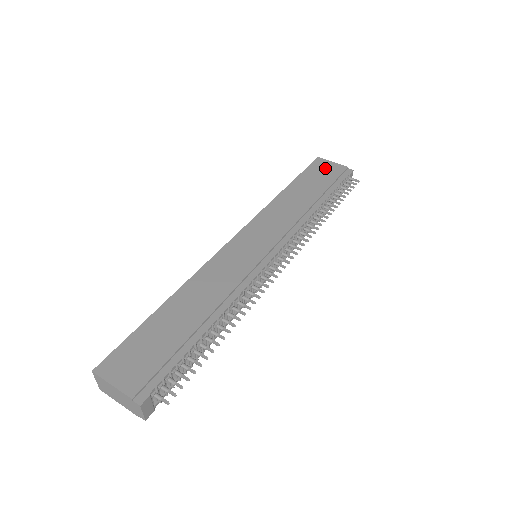
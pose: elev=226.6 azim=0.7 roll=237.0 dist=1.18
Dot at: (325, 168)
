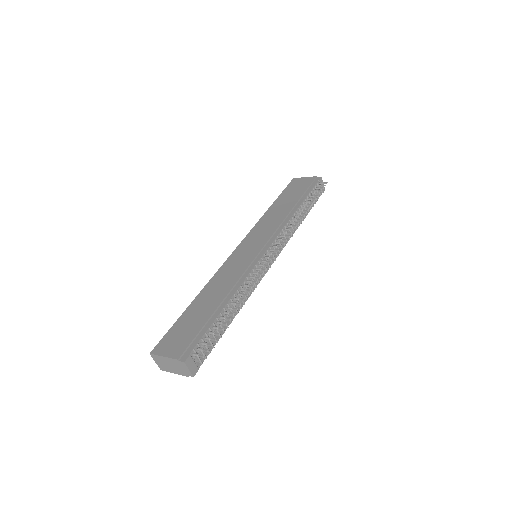
Dot at: (299, 183)
